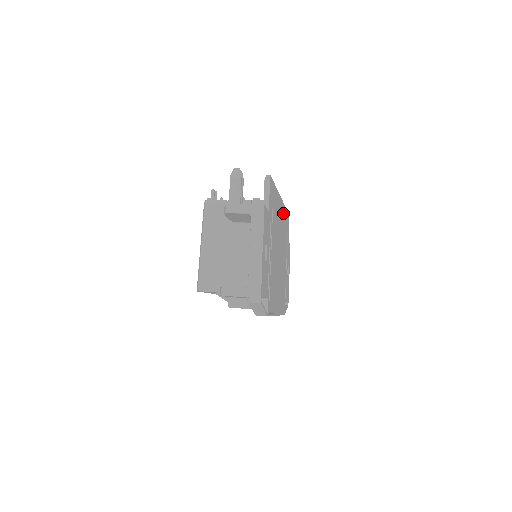
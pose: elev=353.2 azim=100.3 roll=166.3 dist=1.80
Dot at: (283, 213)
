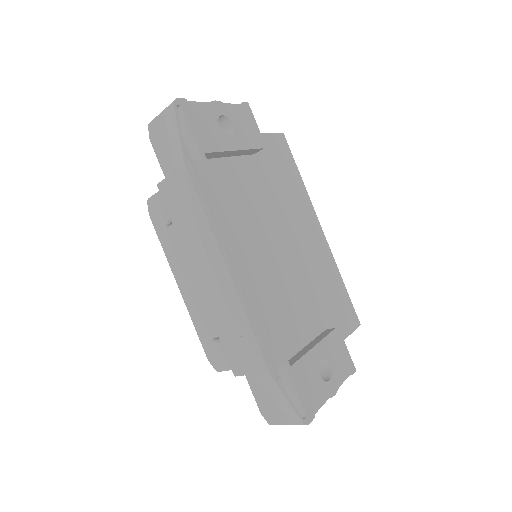
Dot at: (326, 257)
